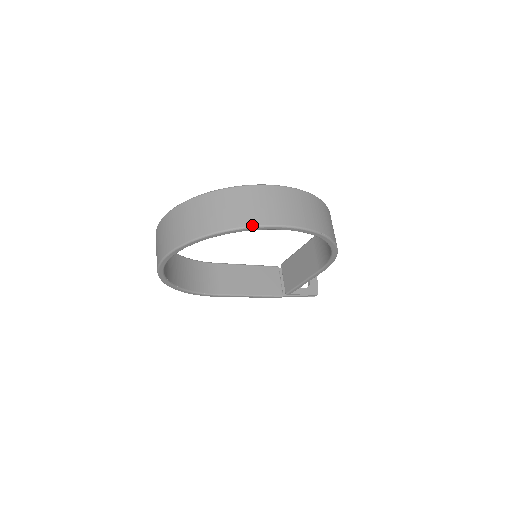
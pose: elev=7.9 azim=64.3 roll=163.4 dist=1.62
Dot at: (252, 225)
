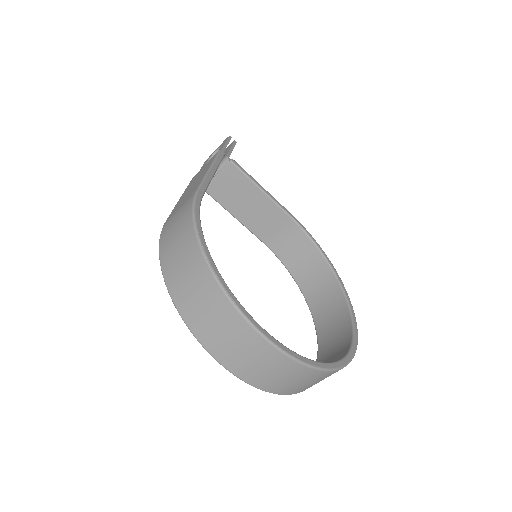
Dot at: occluded
